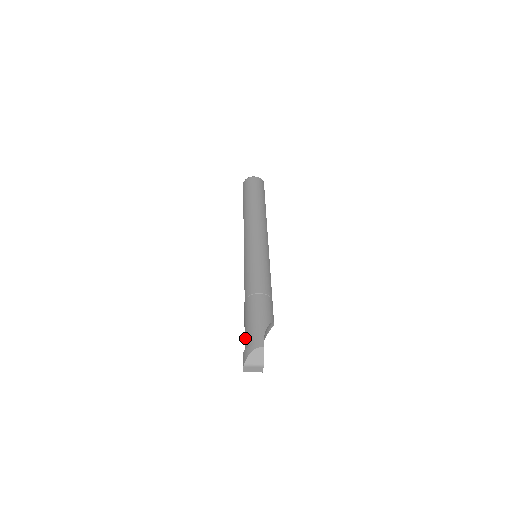
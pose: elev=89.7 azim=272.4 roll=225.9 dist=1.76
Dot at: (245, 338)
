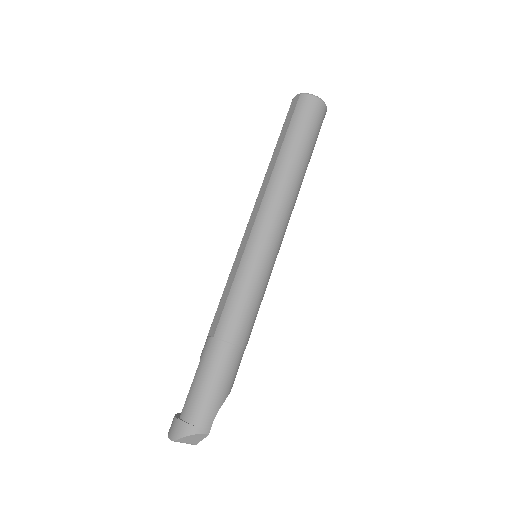
Dot at: (191, 401)
